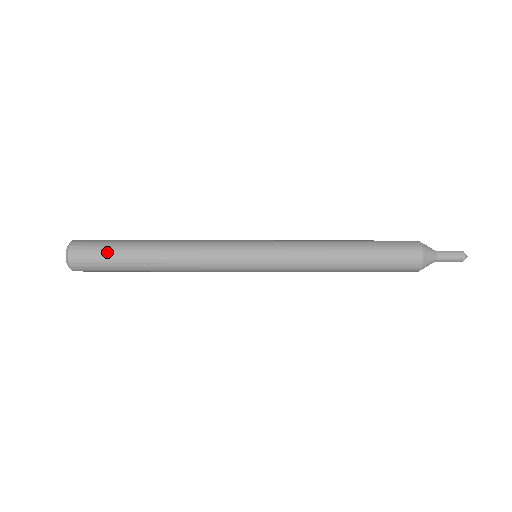
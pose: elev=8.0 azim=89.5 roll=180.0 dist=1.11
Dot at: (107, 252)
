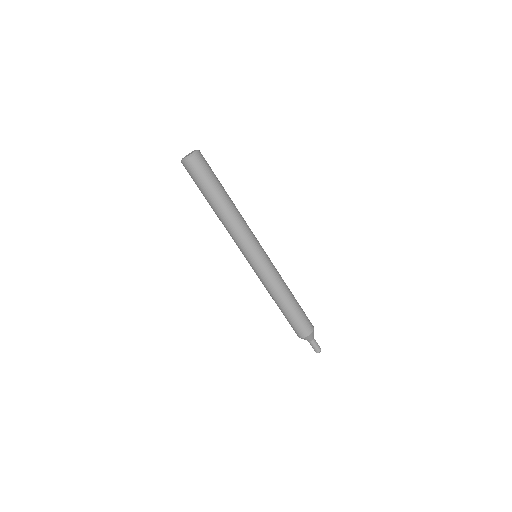
Dot at: (213, 174)
